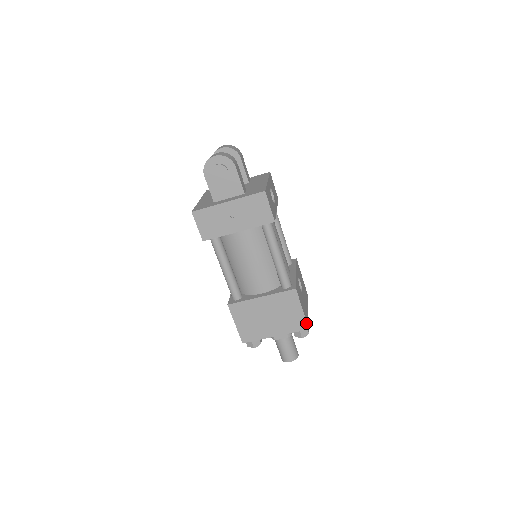
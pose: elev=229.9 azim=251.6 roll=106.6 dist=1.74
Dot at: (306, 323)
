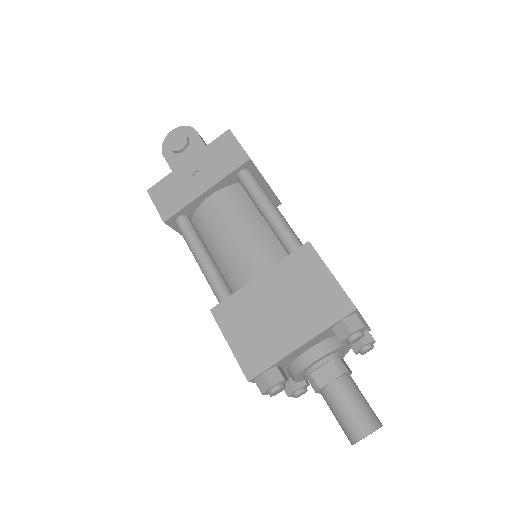
Dot at: (347, 298)
